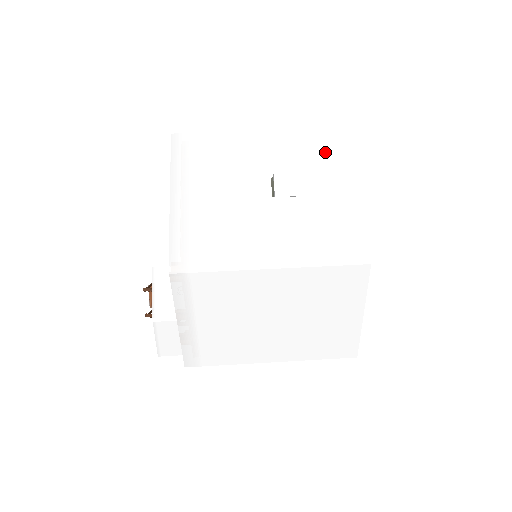
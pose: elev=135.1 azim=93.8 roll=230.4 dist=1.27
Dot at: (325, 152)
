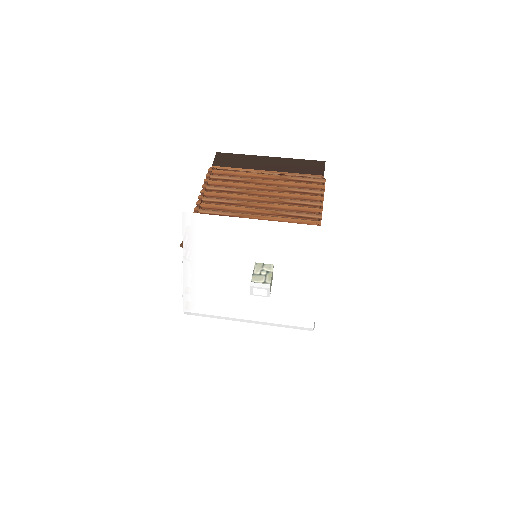
Dot at: (301, 247)
